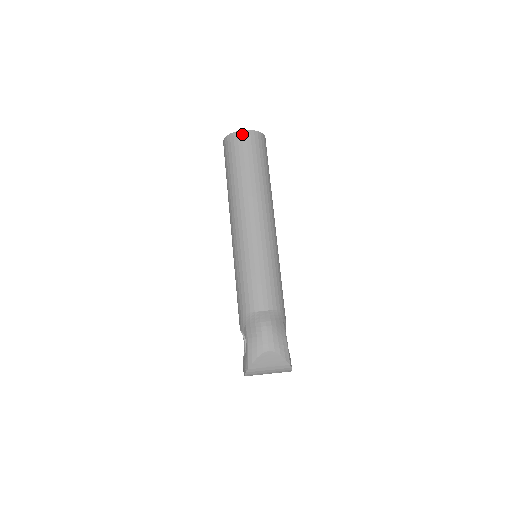
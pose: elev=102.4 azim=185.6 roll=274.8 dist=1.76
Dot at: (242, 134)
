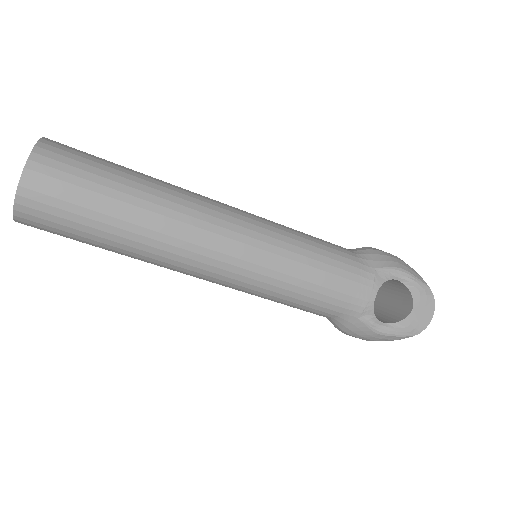
Dot at: occluded
